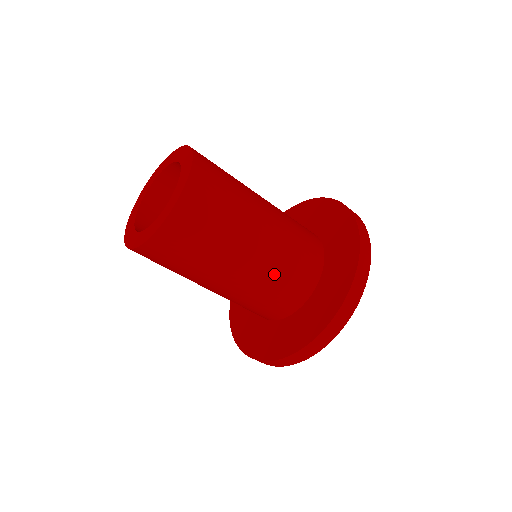
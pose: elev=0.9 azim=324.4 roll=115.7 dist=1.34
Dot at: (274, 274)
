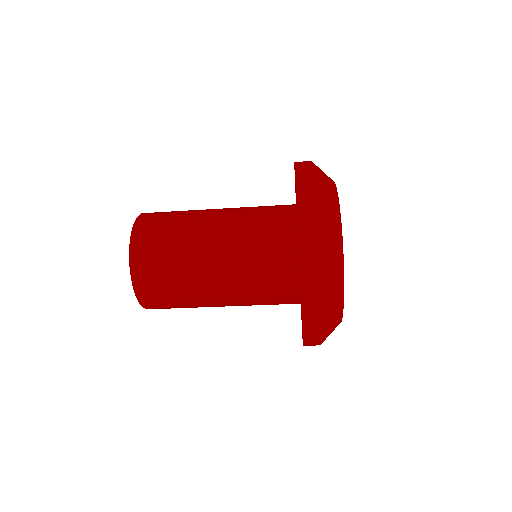
Dot at: (252, 304)
